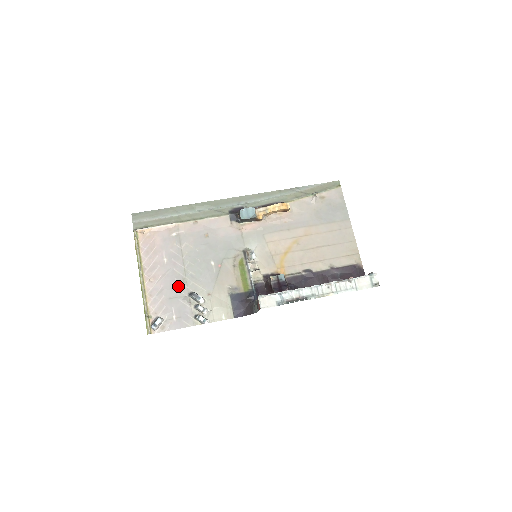
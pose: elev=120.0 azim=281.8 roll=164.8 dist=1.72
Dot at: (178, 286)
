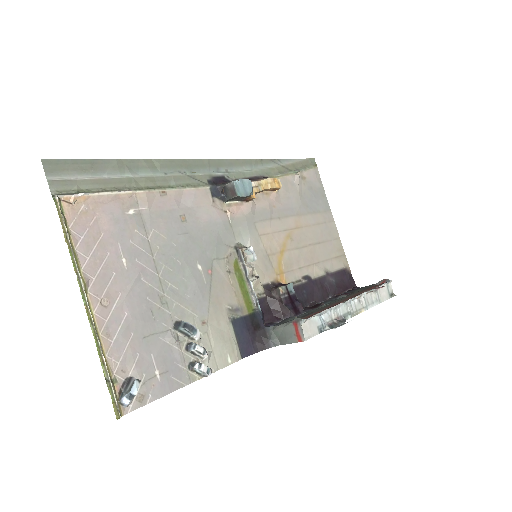
Dot at: (154, 312)
